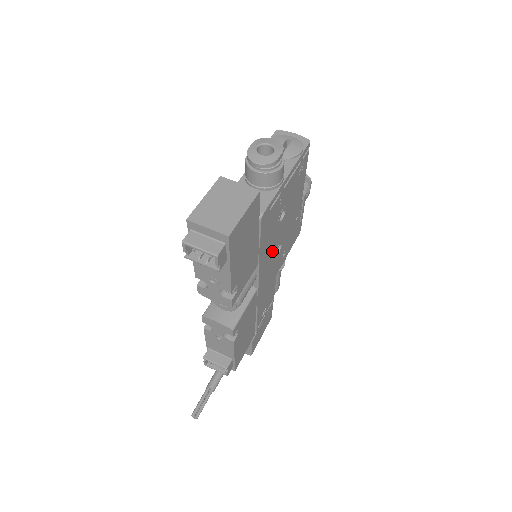
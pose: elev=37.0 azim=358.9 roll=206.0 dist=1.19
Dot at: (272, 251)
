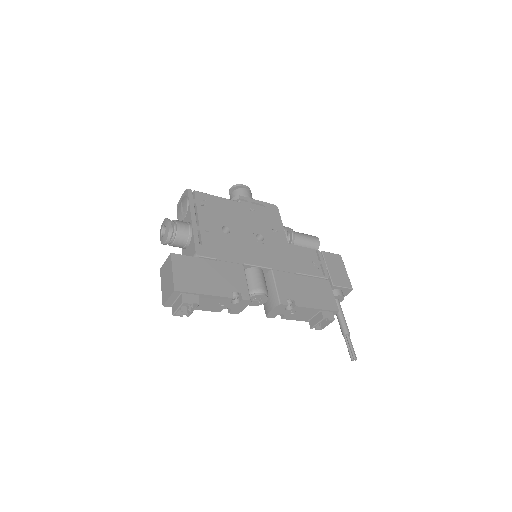
Dot at: (251, 246)
